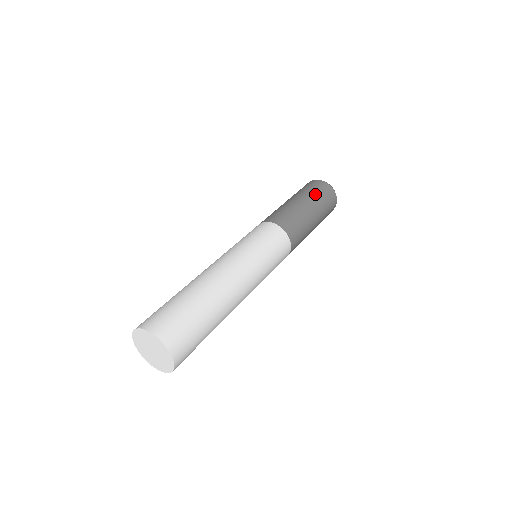
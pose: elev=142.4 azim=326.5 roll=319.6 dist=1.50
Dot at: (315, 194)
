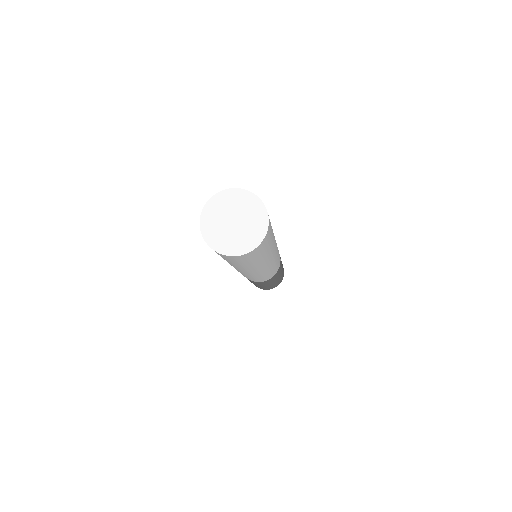
Dot at: occluded
